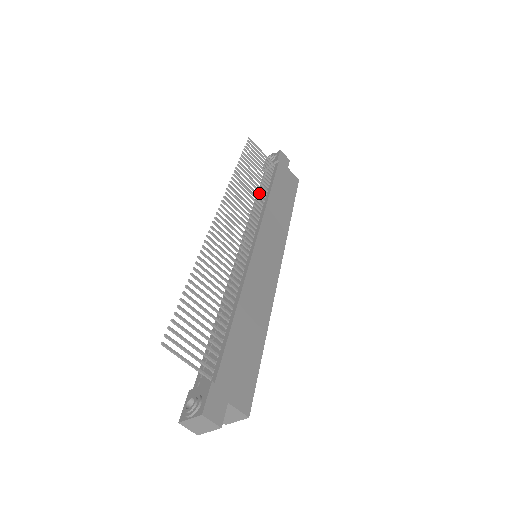
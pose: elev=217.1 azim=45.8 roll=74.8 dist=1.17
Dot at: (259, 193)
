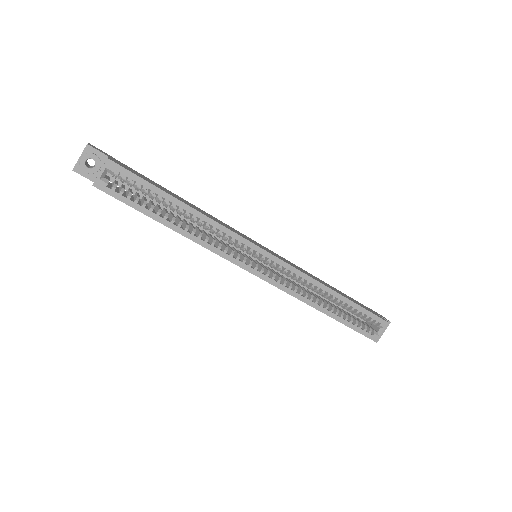
Dot at: occluded
